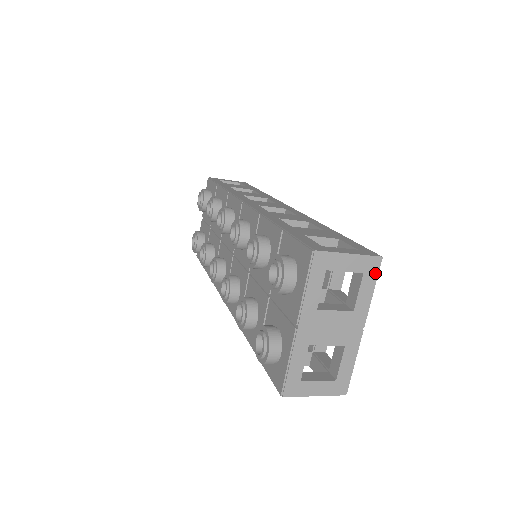
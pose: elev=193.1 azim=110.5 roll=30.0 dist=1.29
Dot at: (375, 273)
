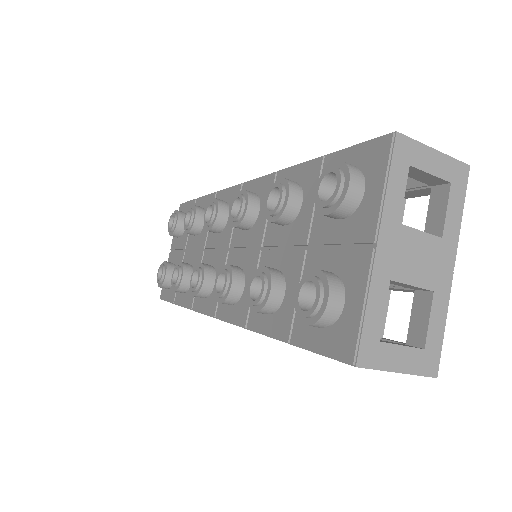
Dot at: (463, 187)
